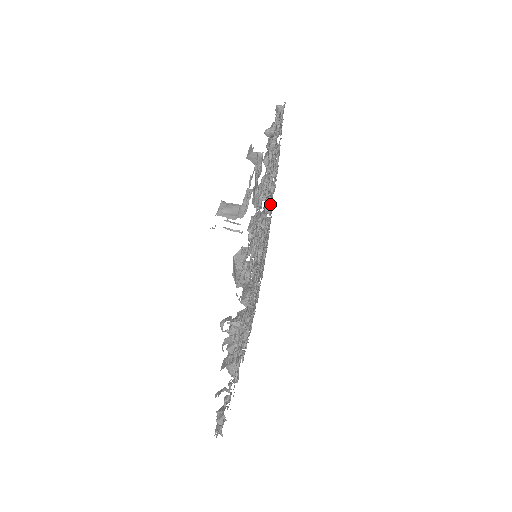
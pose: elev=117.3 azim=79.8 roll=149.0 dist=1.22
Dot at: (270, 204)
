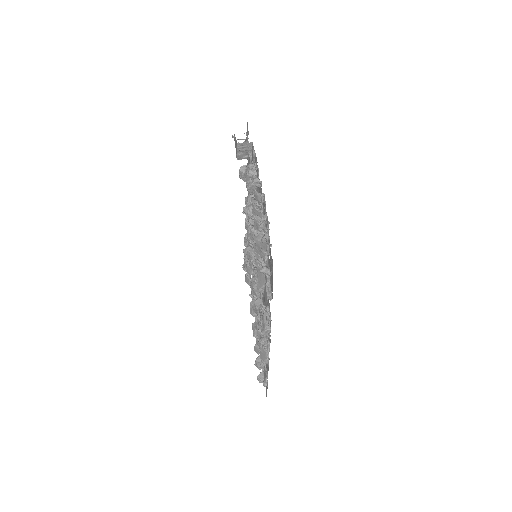
Dot at: occluded
